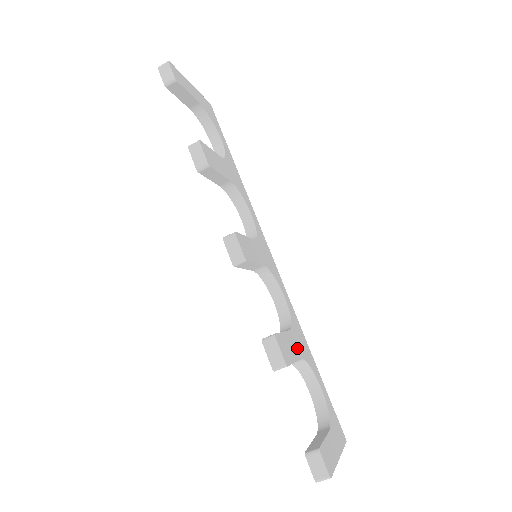
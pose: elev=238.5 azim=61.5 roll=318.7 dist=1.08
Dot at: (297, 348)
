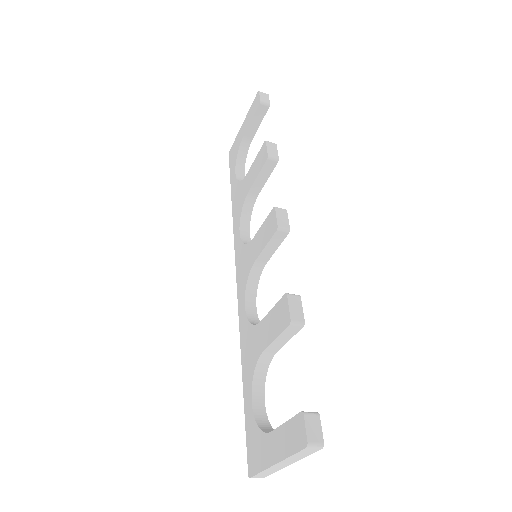
Dot at: occluded
